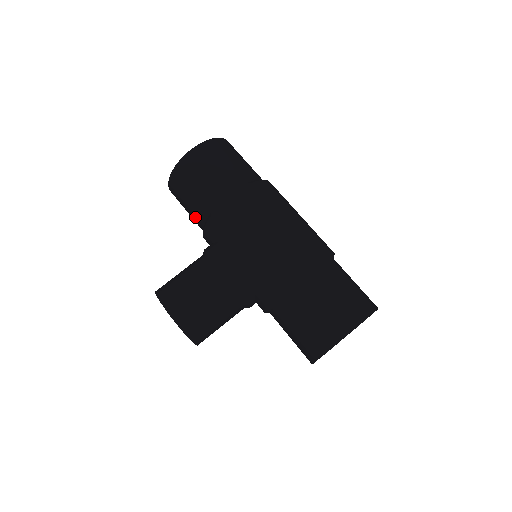
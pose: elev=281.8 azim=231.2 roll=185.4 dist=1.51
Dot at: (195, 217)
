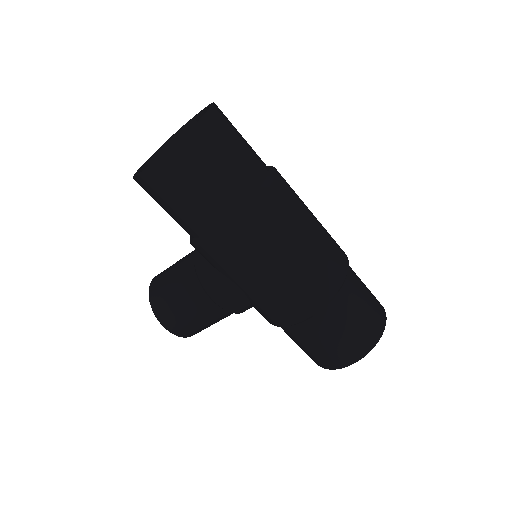
Dot at: occluded
